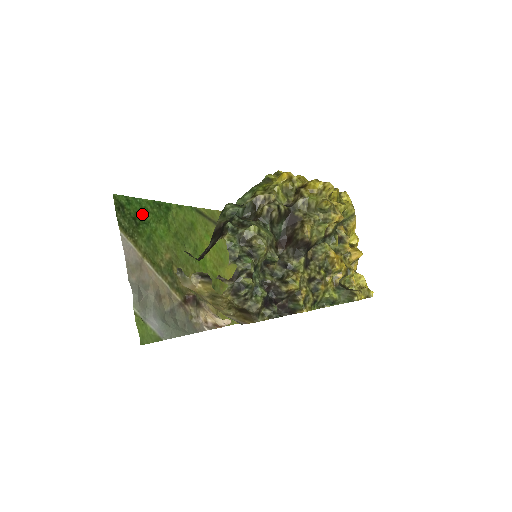
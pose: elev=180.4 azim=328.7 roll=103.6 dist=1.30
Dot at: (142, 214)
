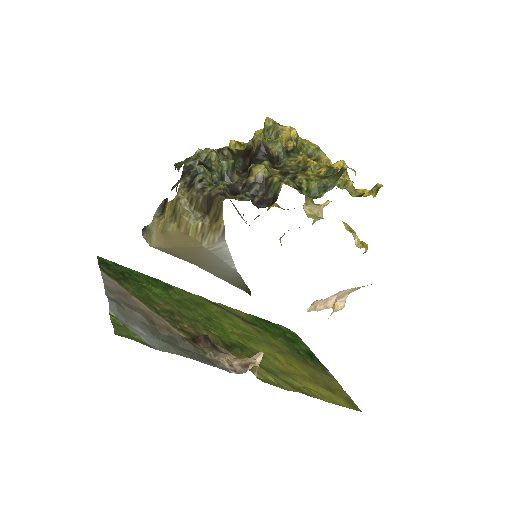
Dot at: (132, 276)
